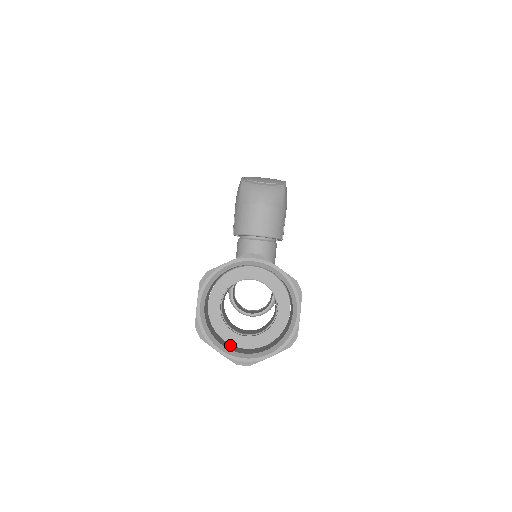
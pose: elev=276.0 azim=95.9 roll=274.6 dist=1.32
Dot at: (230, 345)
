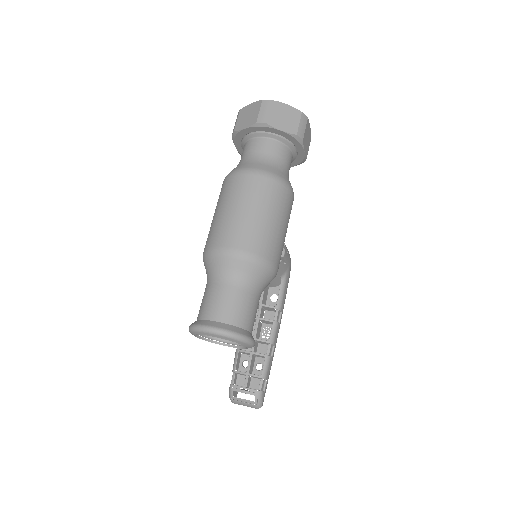
Dot at: occluded
